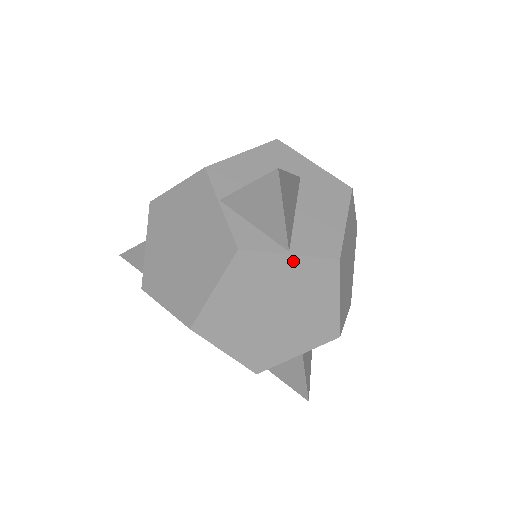
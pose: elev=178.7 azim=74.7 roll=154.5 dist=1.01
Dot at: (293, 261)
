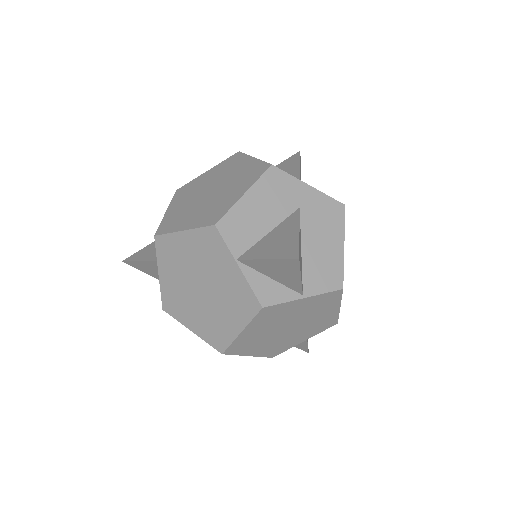
Dot at: (306, 300)
